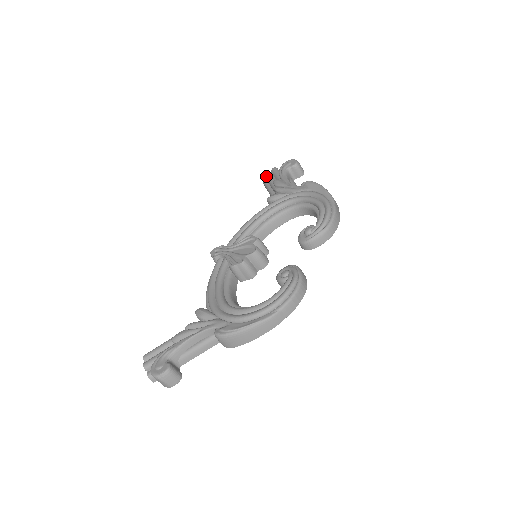
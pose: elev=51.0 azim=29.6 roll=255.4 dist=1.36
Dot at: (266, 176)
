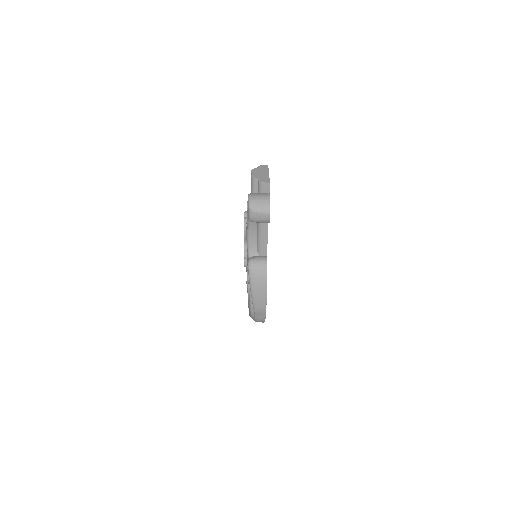
Dot at: occluded
